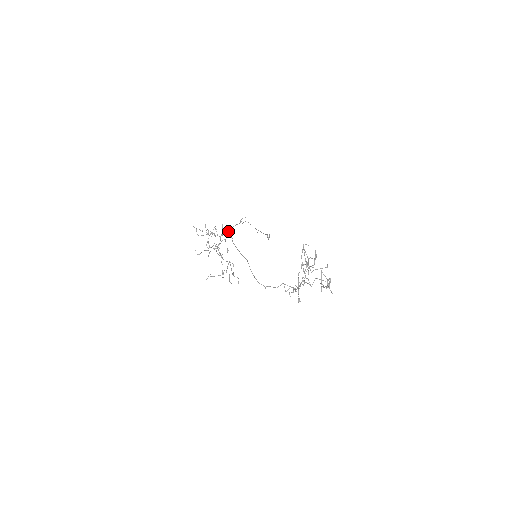
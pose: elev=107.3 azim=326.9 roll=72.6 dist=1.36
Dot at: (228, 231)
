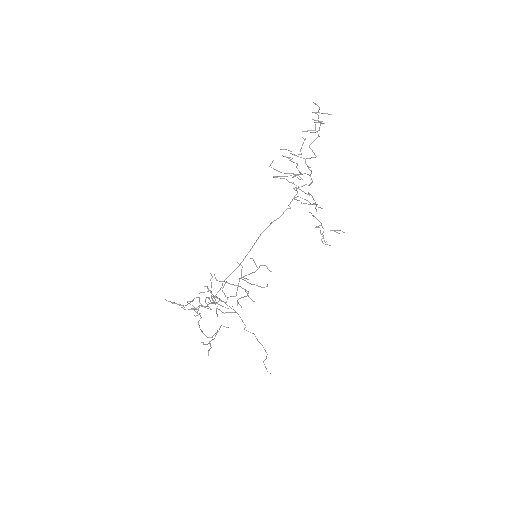
Dot at: occluded
